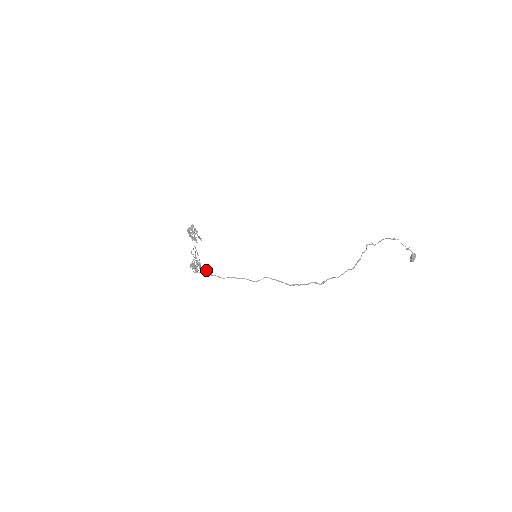
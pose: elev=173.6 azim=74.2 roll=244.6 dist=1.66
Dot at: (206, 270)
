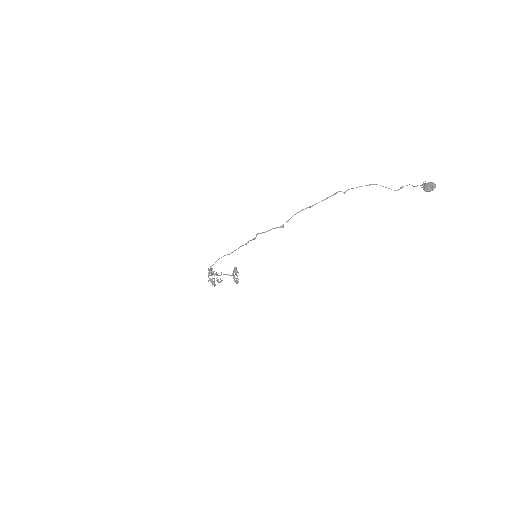
Dot at: occluded
